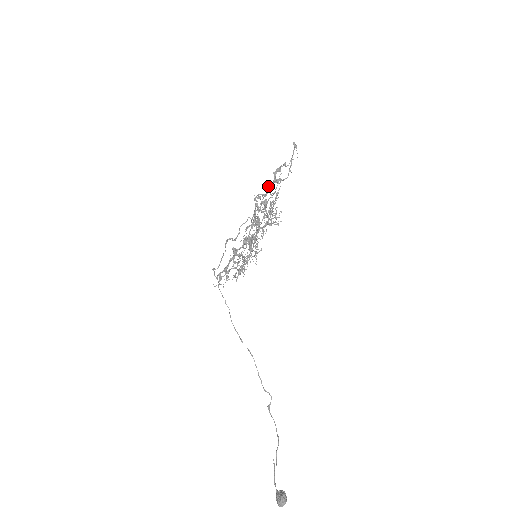
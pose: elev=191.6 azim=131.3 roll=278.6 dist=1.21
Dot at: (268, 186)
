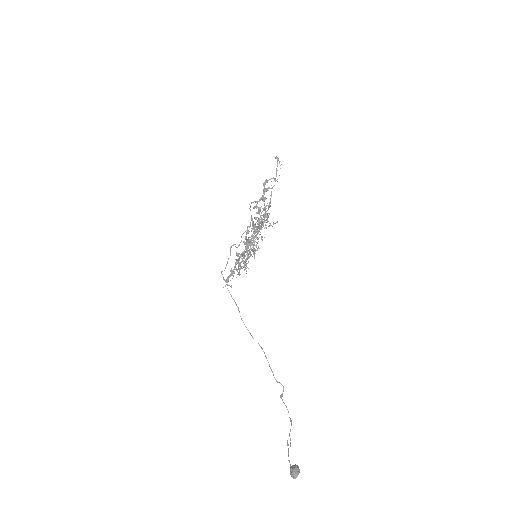
Dot at: (262, 199)
